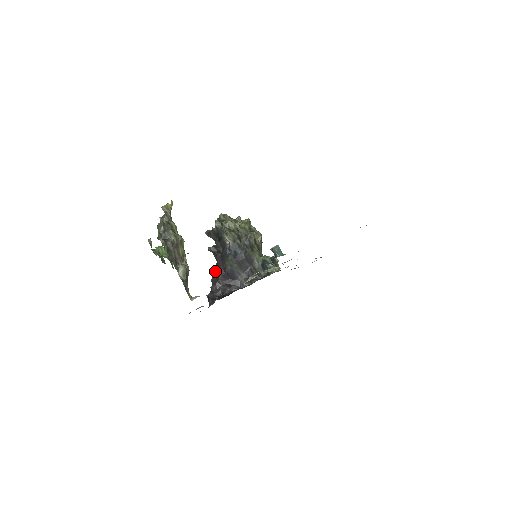
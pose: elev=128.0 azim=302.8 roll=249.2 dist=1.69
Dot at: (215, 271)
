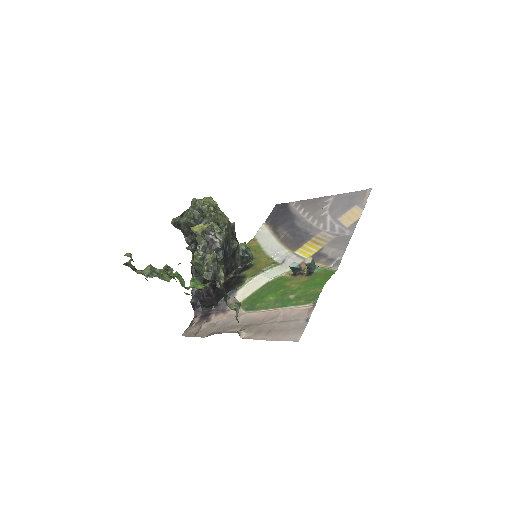
Dot at: (193, 271)
